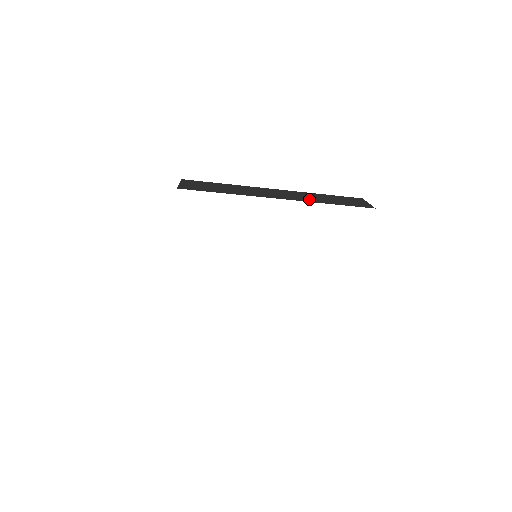
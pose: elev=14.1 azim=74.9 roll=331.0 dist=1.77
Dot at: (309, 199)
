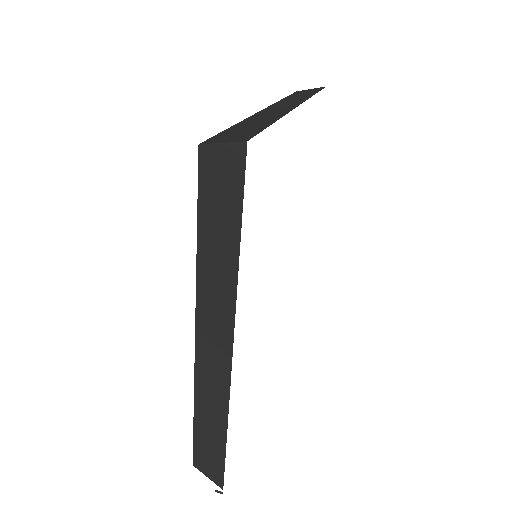
Dot at: (300, 99)
